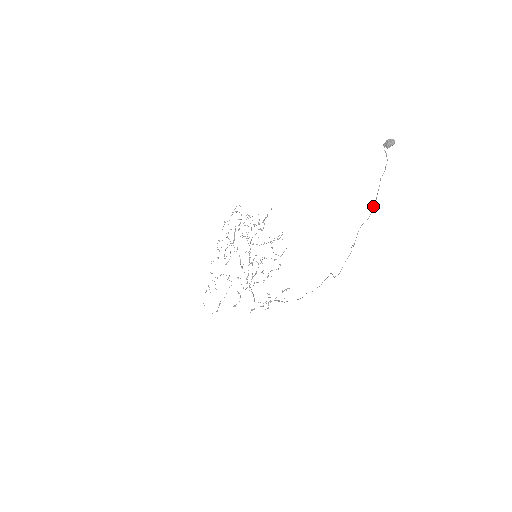
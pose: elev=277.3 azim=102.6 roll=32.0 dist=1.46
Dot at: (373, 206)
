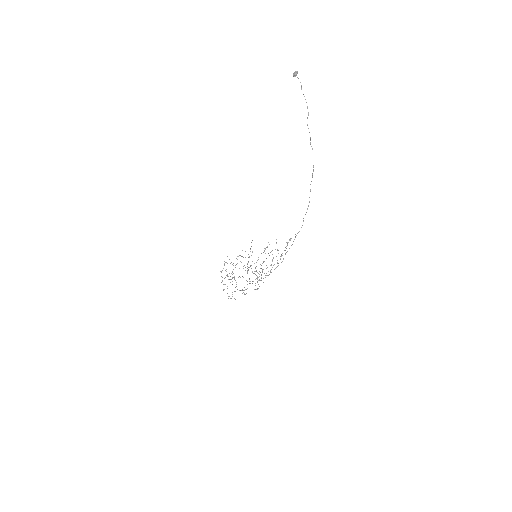
Dot at: (307, 107)
